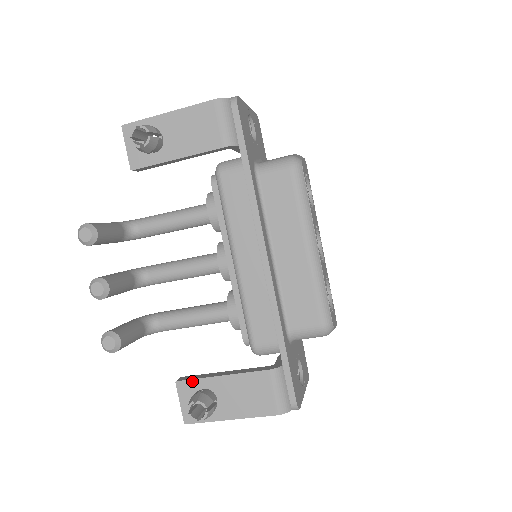
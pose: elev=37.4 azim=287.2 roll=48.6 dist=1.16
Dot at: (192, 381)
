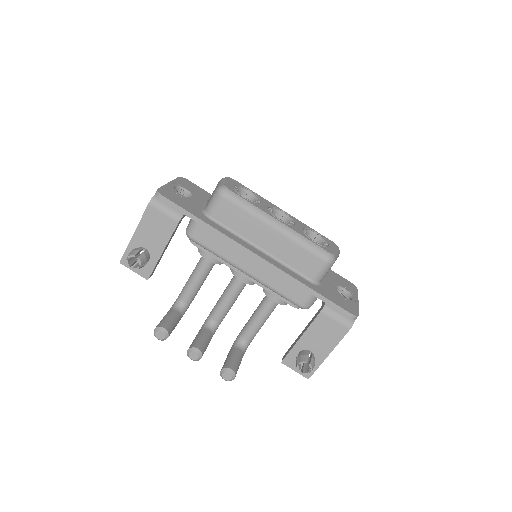
Dot at: (289, 354)
